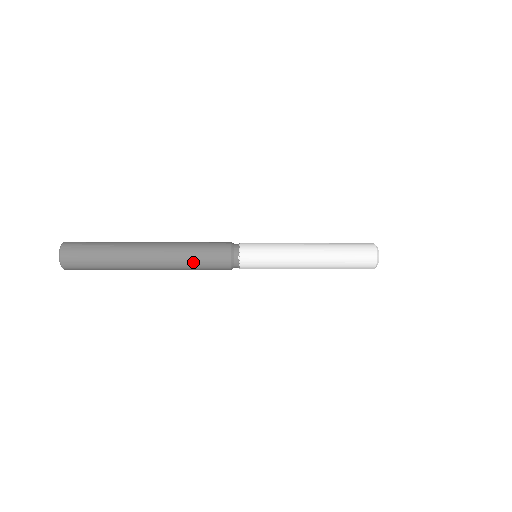
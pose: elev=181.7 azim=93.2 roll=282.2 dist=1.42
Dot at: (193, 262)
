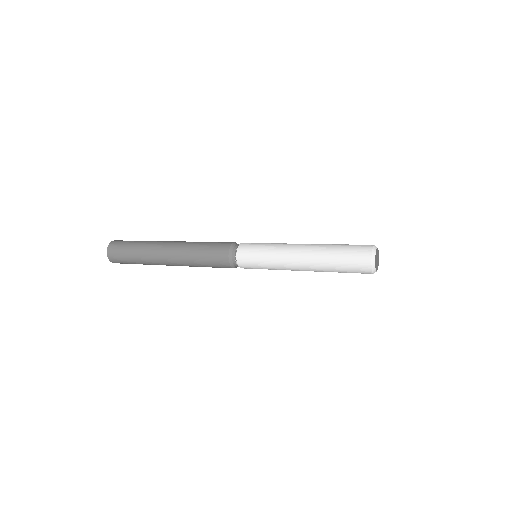
Dot at: occluded
